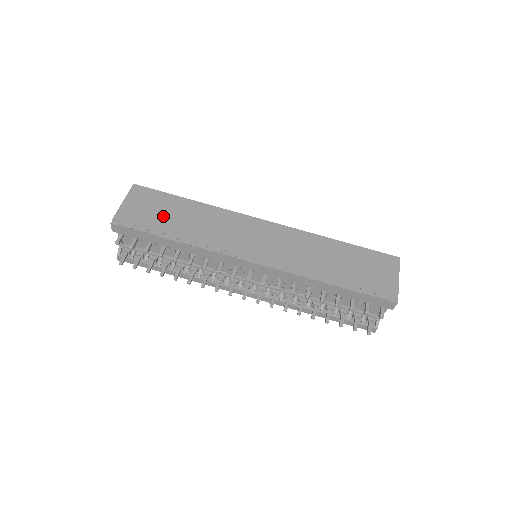
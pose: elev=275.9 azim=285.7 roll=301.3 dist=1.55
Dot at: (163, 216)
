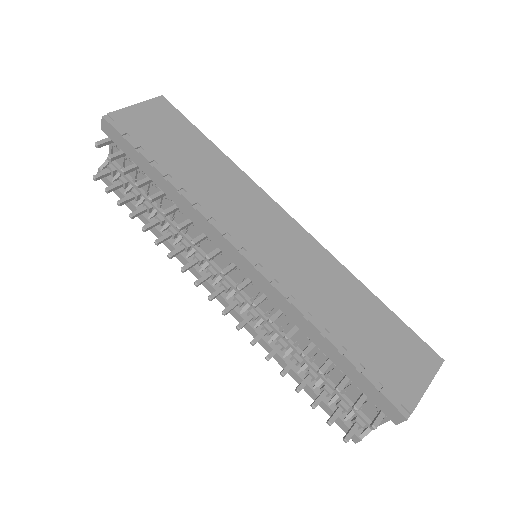
Dot at: (169, 143)
